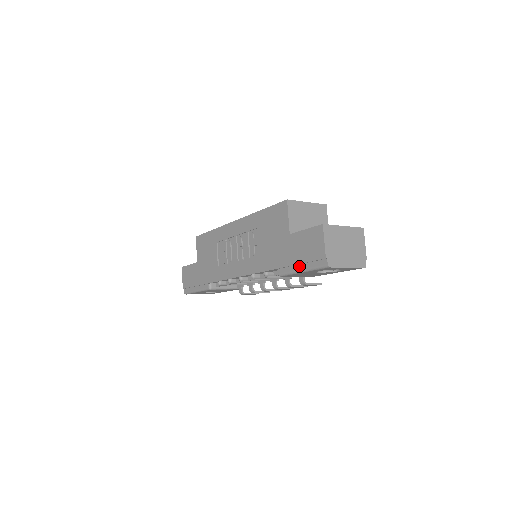
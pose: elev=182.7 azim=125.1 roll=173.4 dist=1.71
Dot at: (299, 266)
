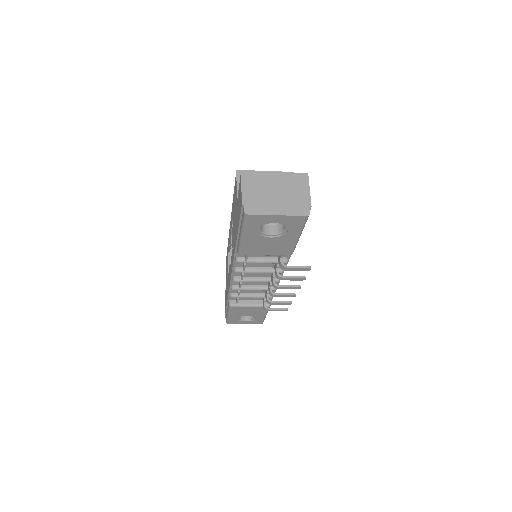
Dot at: (240, 231)
